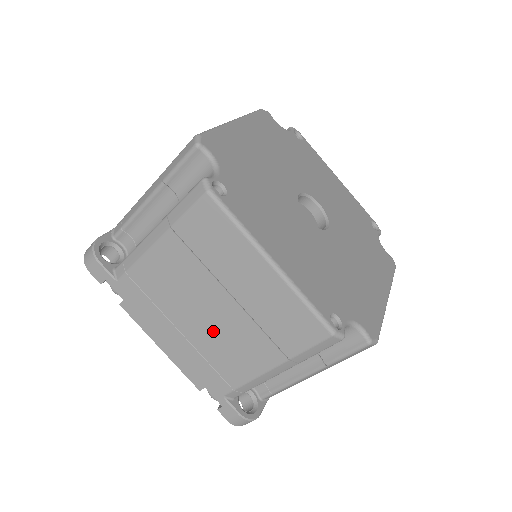
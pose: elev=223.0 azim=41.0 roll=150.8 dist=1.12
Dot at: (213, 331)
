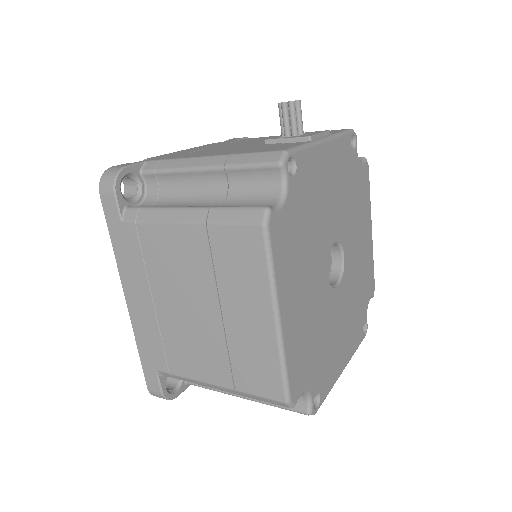
Dot at: occluded
